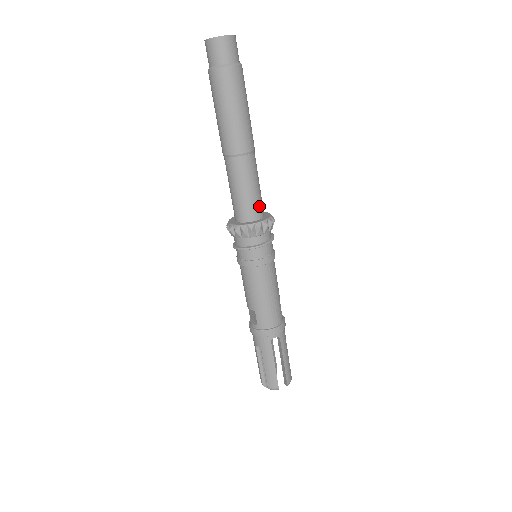
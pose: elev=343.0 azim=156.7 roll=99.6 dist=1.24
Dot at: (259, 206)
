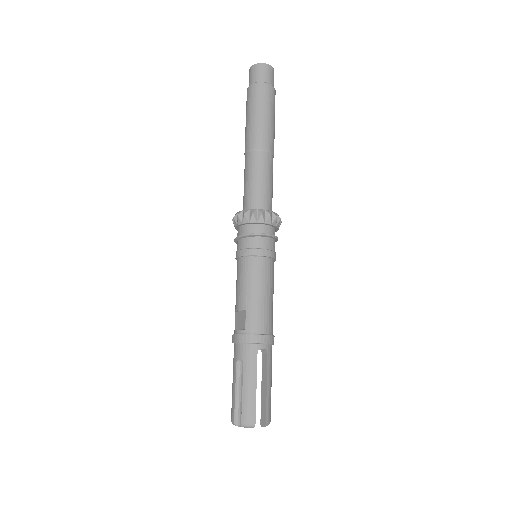
Dot at: (270, 201)
